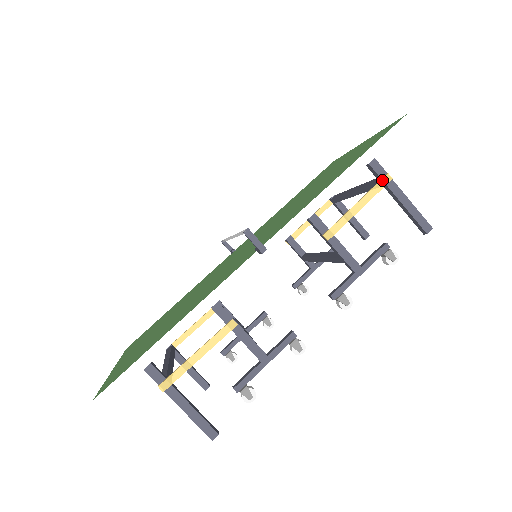
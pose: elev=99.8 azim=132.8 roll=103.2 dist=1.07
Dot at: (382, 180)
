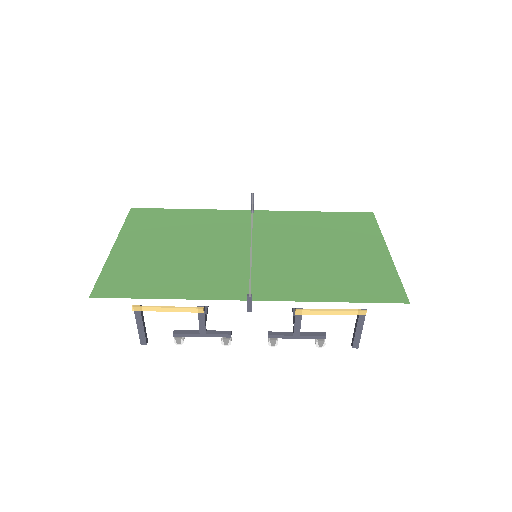
Dot at: (359, 311)
